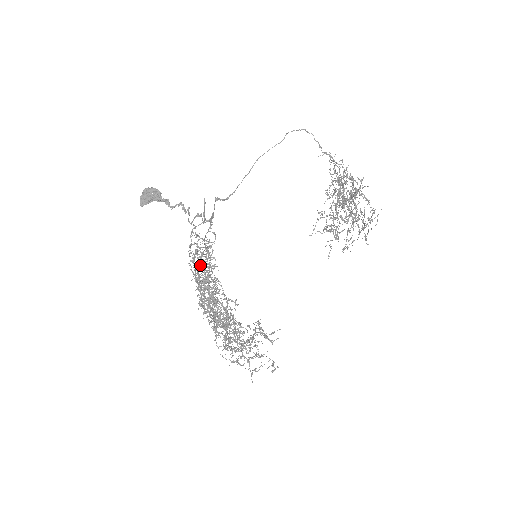
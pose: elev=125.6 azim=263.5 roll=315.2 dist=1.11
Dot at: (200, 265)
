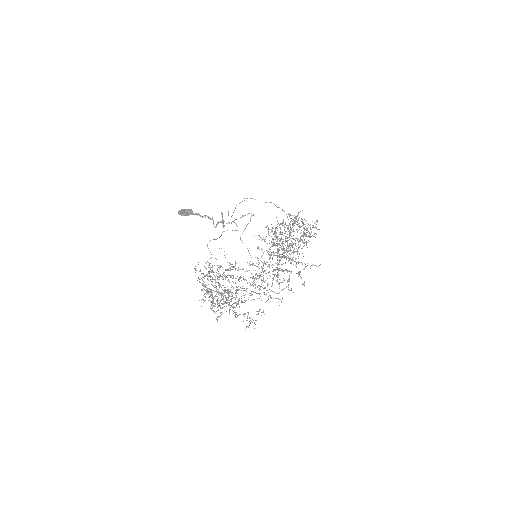
Dot at: (213, 279)
